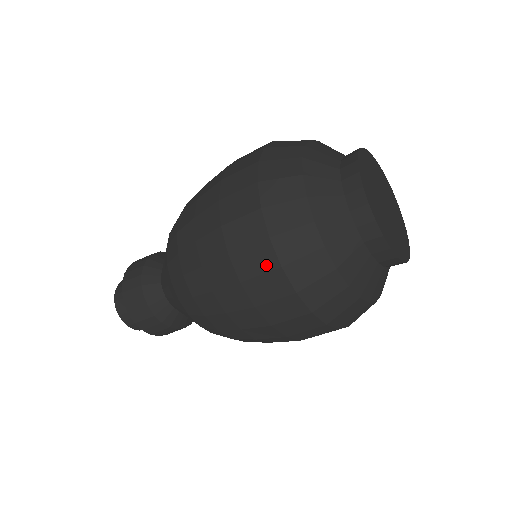
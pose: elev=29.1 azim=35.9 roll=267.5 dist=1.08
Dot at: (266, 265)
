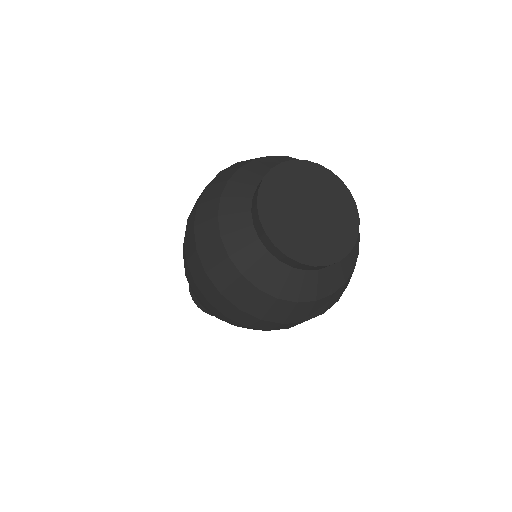
Dot at: (200, 271)
